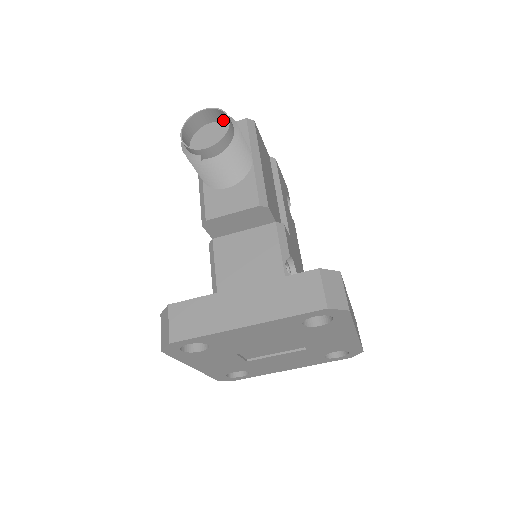
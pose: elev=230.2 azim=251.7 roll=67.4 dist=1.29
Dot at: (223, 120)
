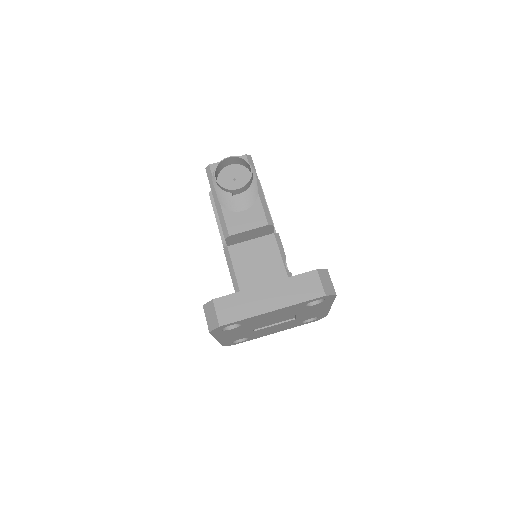
Dot at: (241, 164)
